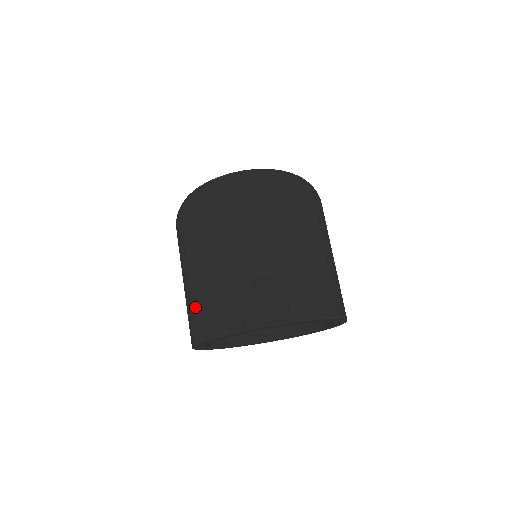
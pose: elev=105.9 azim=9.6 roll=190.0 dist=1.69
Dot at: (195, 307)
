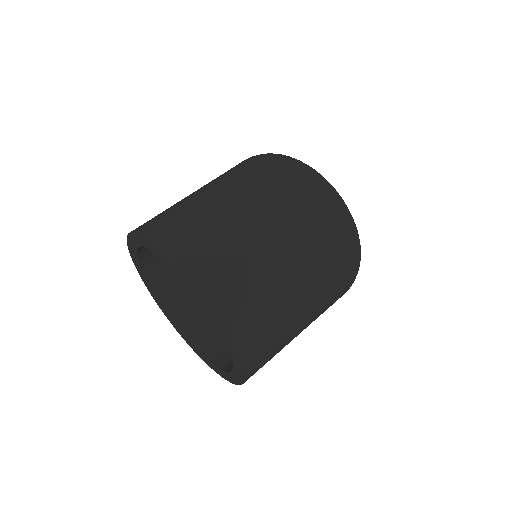
Dot at: occluded
